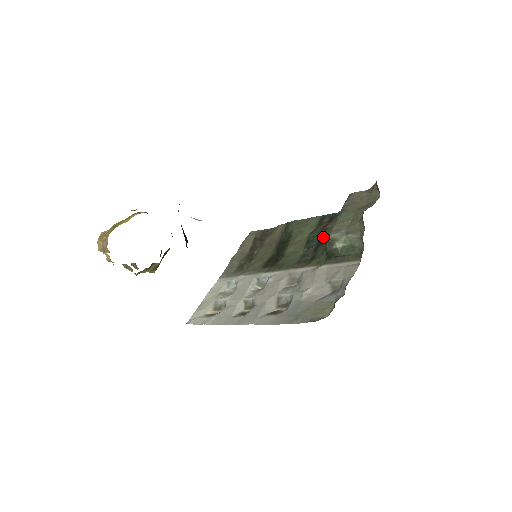
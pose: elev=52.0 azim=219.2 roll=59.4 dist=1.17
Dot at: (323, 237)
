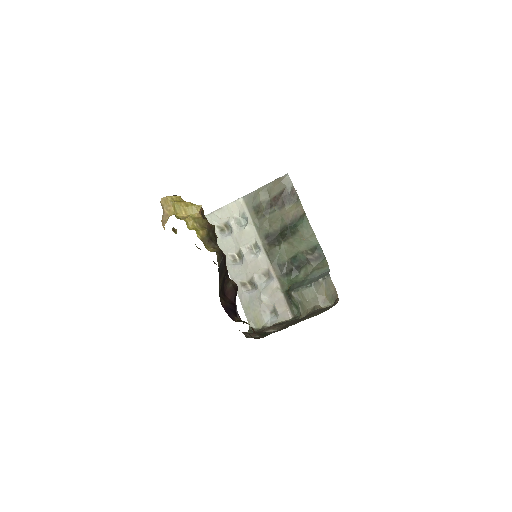
Dot at: (302, 267)
